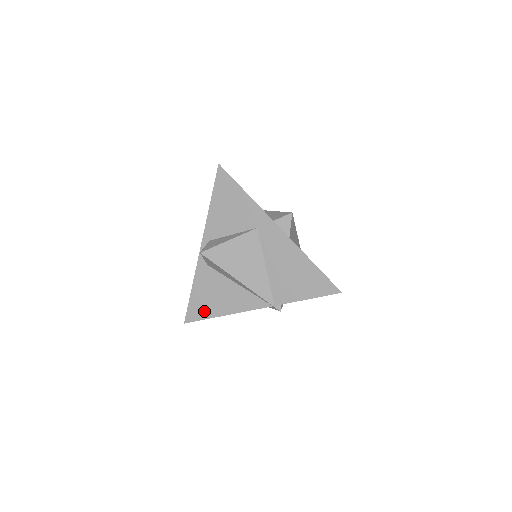
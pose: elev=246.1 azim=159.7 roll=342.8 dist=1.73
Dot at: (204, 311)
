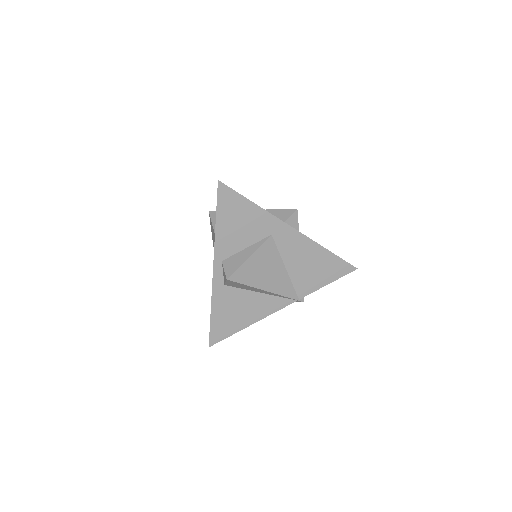
Dot at: (228, 329)
